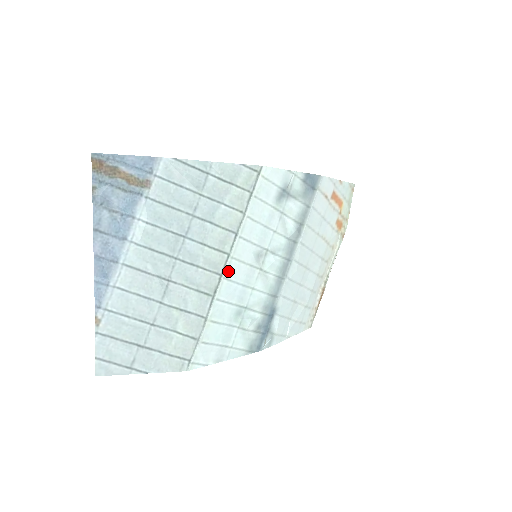
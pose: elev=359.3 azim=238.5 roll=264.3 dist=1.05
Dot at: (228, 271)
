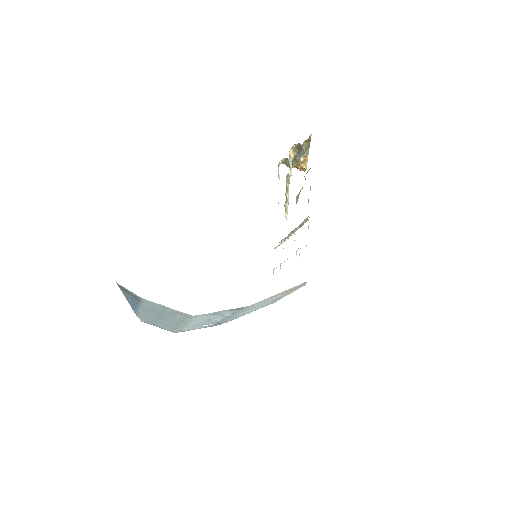
Dot at: (185, 325)
